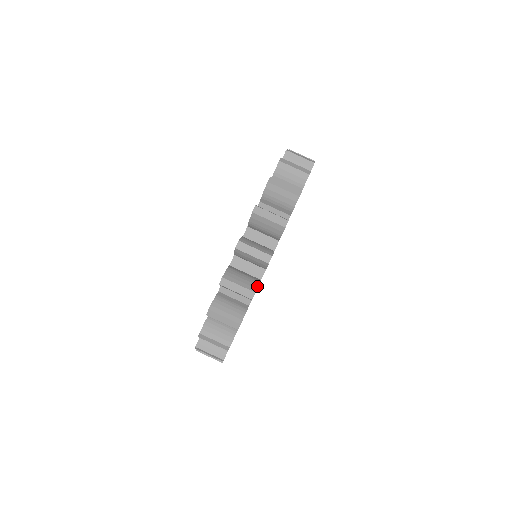
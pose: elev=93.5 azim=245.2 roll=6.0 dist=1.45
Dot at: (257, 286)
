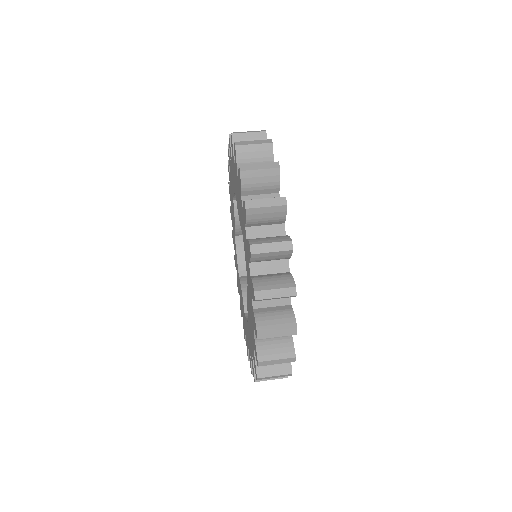
Dot at: occluded
